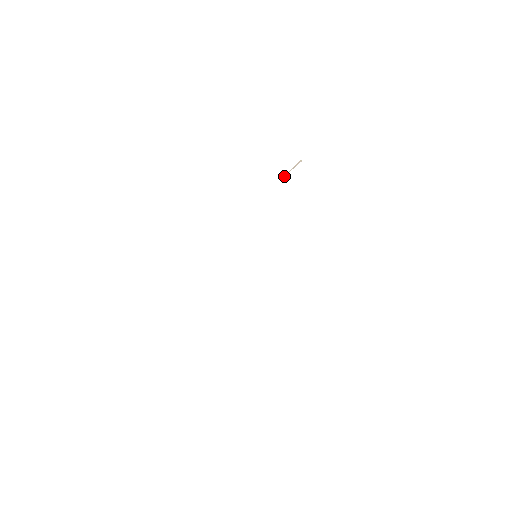
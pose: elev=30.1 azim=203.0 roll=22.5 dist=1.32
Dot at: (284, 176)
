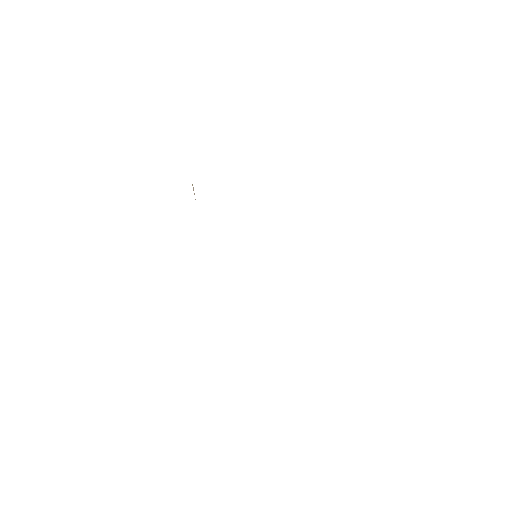
Dot at: occluded
